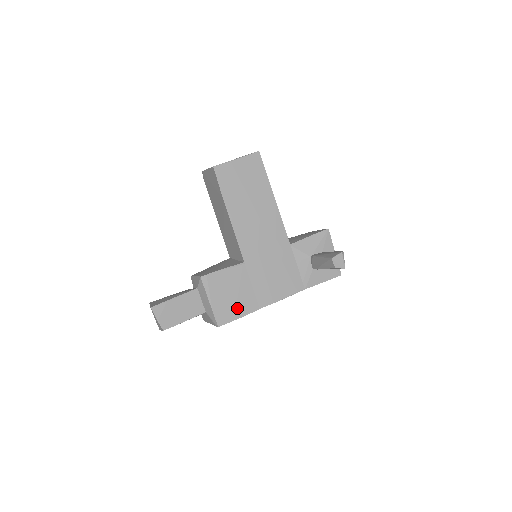
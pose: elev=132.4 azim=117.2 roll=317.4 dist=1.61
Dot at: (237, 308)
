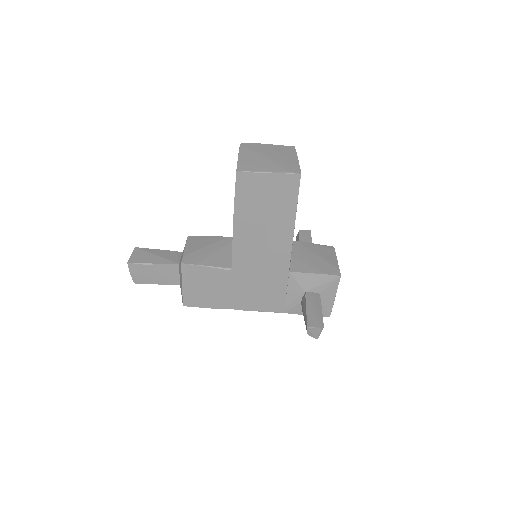
Dot at: (207, 300)
